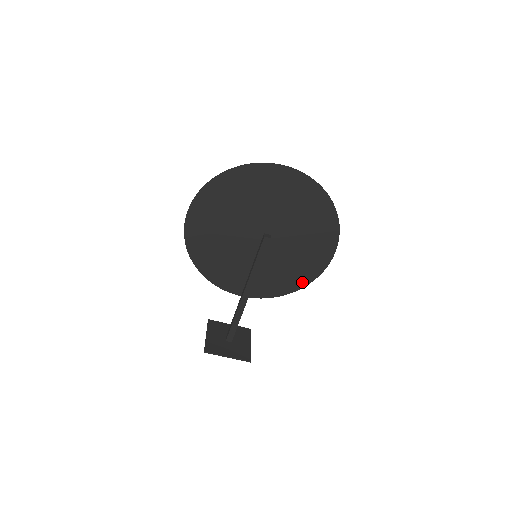
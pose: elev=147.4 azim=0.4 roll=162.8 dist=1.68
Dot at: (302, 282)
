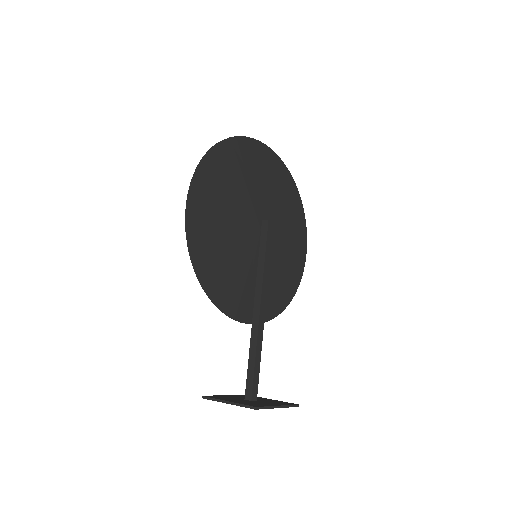
Dot at: (292, 289)
